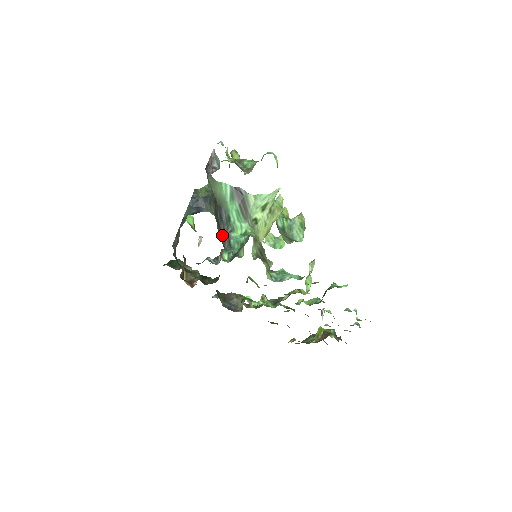
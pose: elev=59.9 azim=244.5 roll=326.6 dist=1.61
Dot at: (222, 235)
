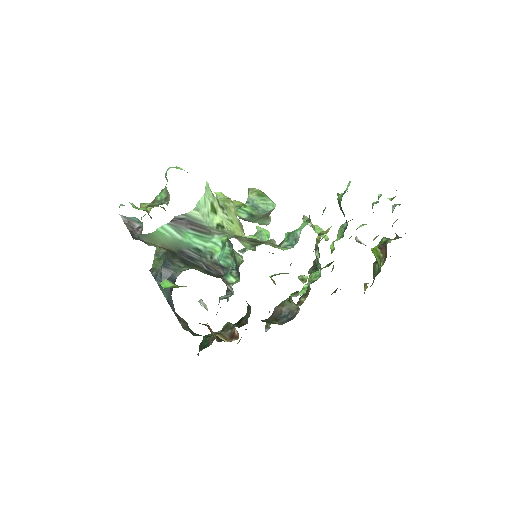
Dot at: (209, 270)
